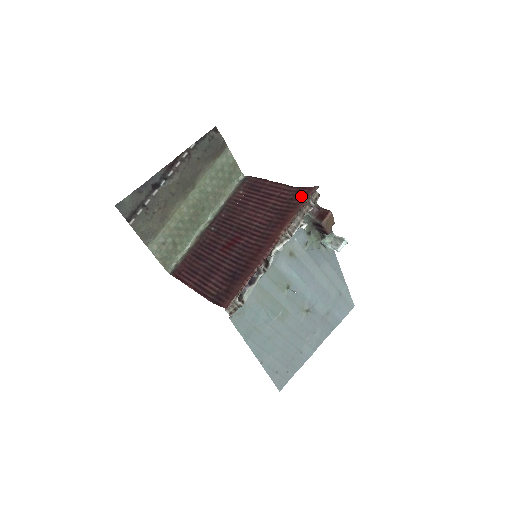
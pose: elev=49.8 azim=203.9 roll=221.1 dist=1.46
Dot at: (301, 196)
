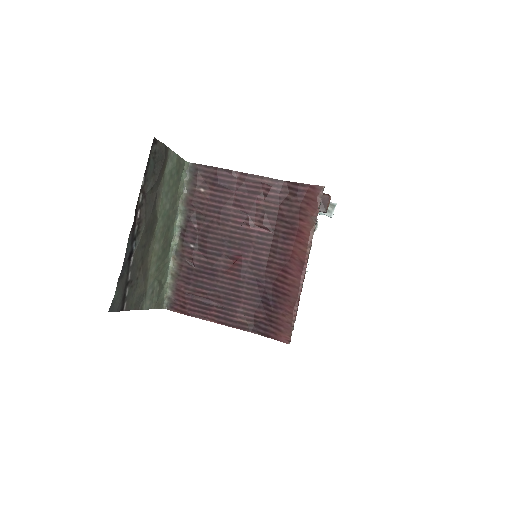
Dot at: (303, 197)
